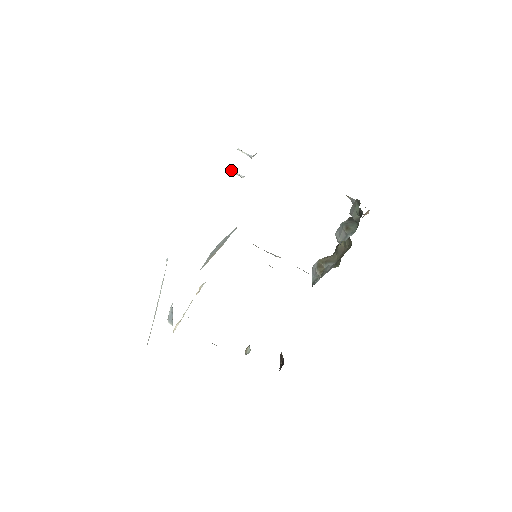
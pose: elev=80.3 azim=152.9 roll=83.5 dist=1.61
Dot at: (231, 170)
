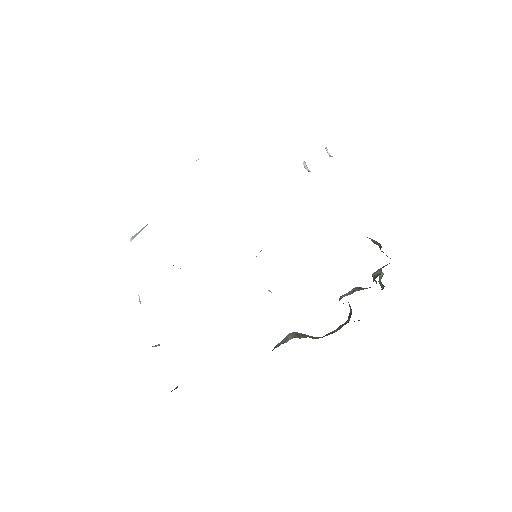
Dot at: (305, 163)
